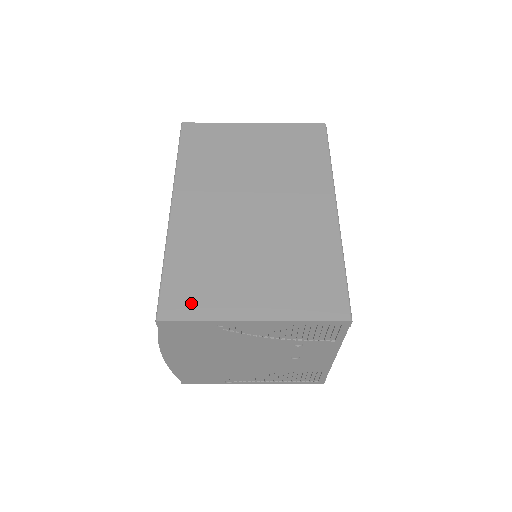
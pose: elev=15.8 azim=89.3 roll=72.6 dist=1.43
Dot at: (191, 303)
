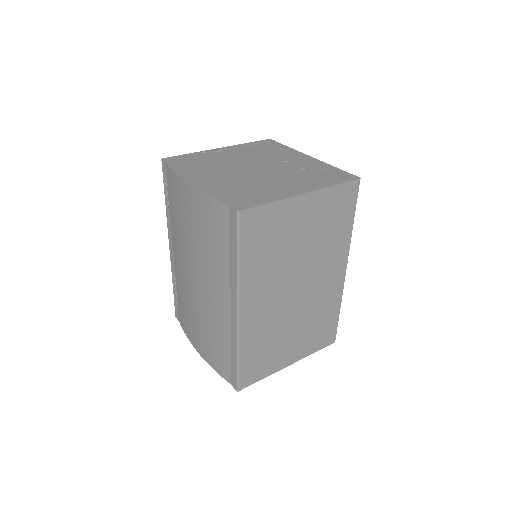
Dot at: (257, 373)
